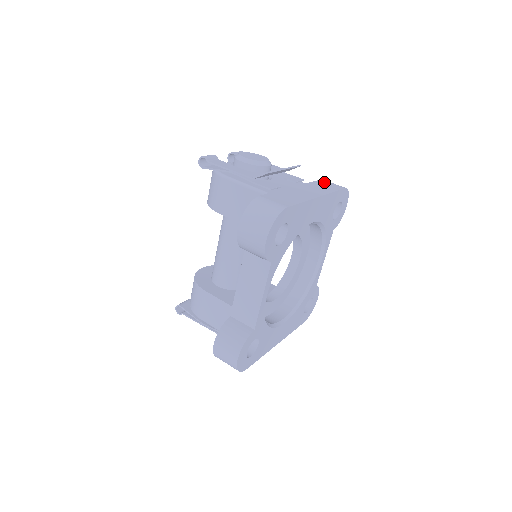
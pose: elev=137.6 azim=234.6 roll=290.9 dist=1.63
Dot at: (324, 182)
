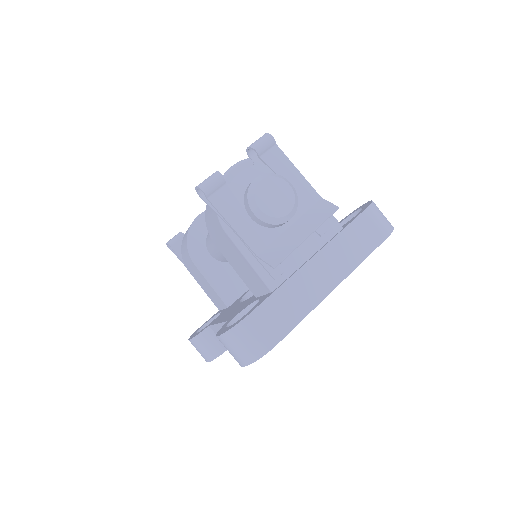
Dot at: (364, 222)
